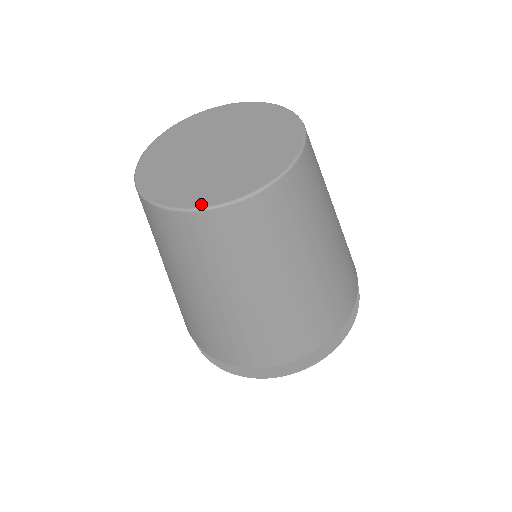
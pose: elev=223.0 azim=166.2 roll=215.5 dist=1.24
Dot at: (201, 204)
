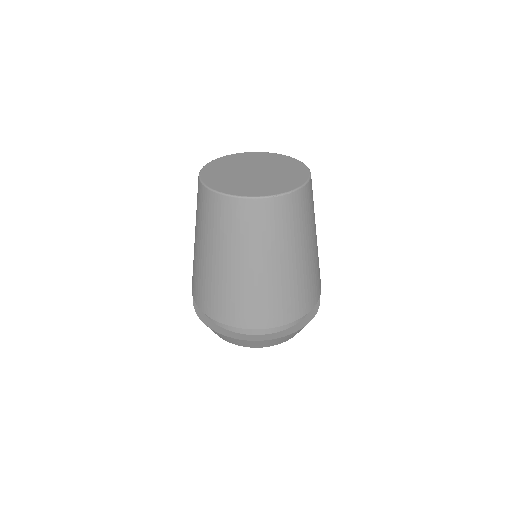
Dot at: (254, 195)
